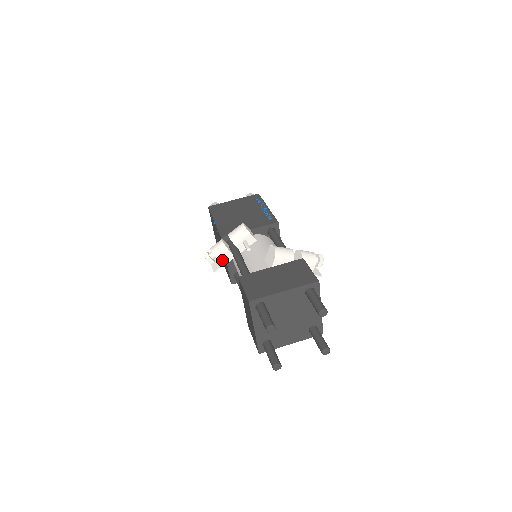
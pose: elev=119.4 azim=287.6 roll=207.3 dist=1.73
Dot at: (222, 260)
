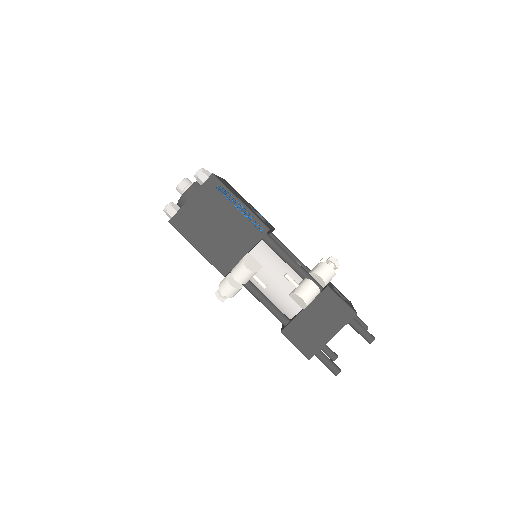
Dot at: occluded
